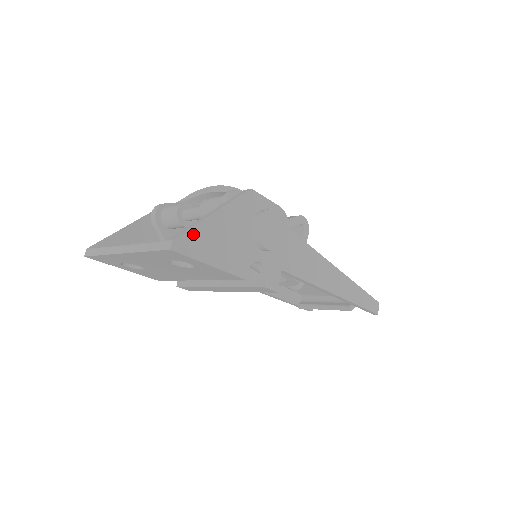
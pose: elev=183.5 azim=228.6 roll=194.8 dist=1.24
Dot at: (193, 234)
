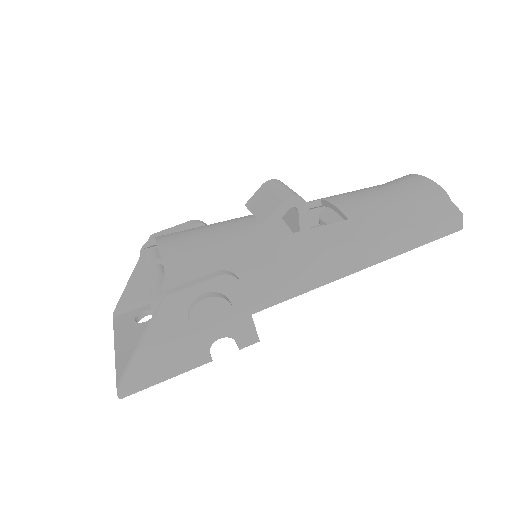
Dot at: (132, 376)
